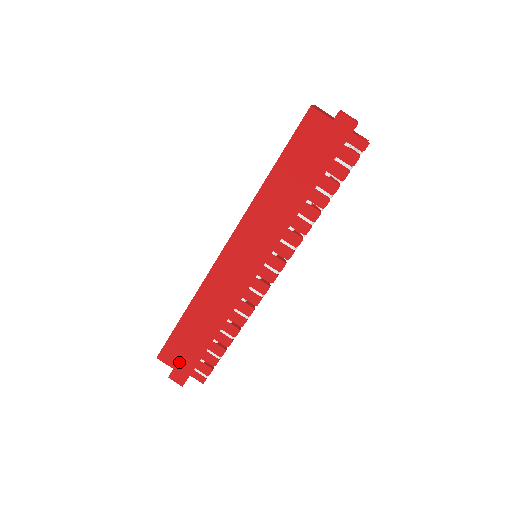
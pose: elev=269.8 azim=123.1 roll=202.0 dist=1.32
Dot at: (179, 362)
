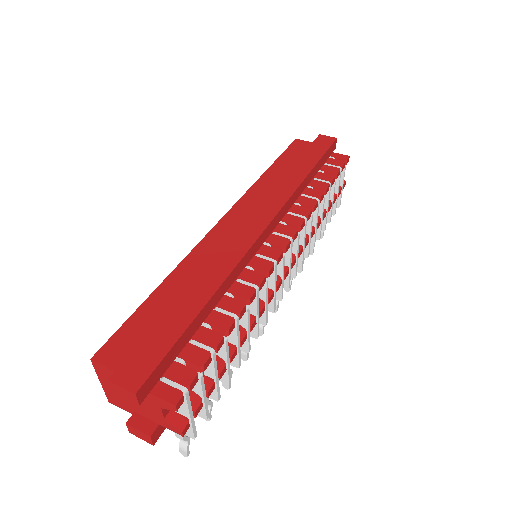
Dot at: (138, 347)
